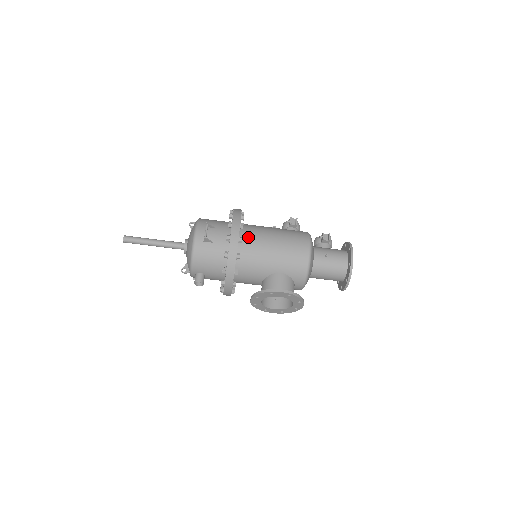
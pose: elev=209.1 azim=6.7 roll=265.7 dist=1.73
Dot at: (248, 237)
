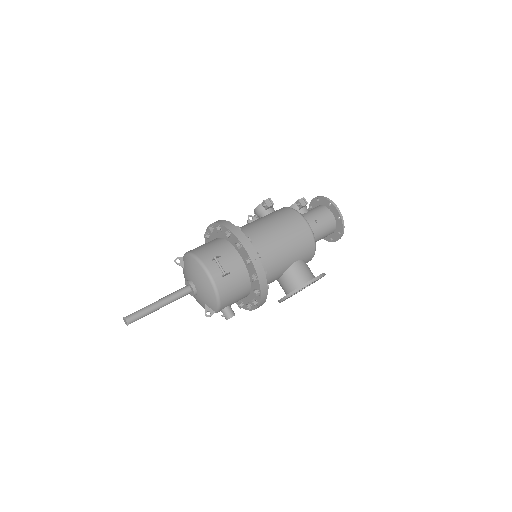
Dot at: (255, 247)
